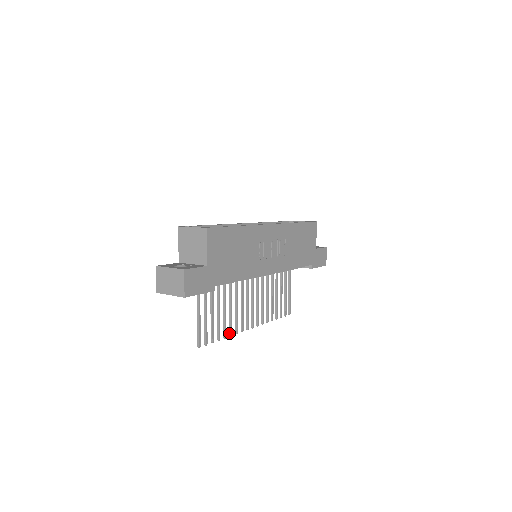
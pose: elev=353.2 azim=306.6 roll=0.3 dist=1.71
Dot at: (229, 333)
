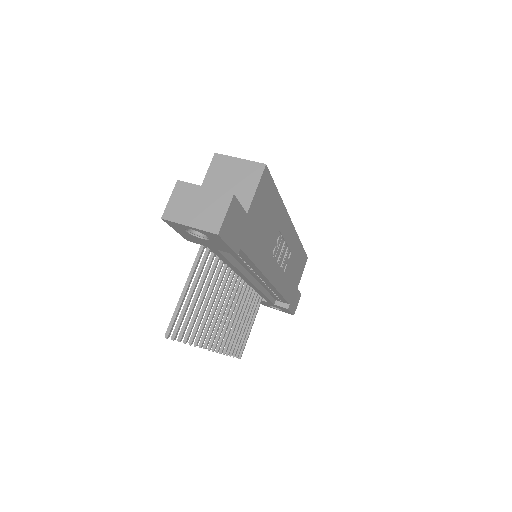
Dot at: (195, 341)
